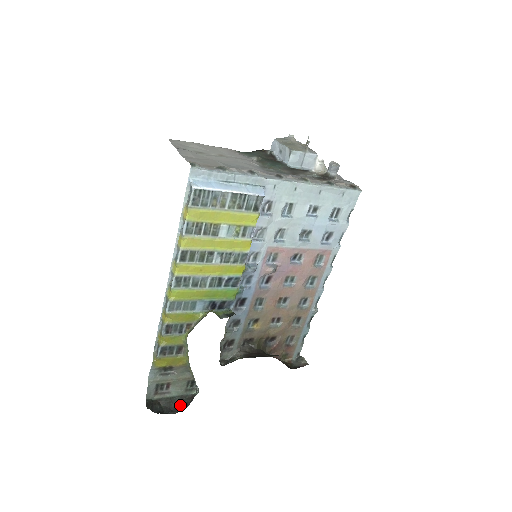
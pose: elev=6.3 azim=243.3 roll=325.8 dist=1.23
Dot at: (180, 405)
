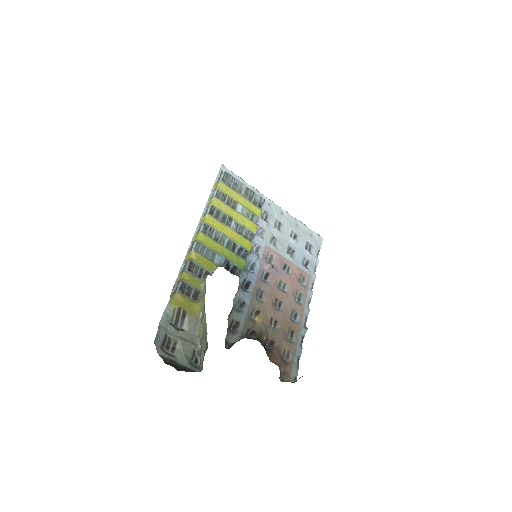
Dot at: (185, 371)
